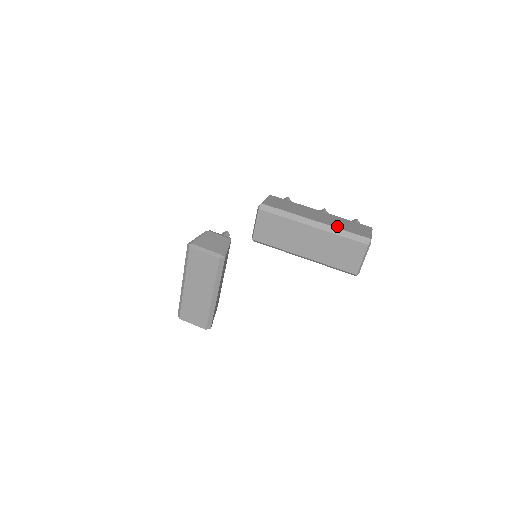
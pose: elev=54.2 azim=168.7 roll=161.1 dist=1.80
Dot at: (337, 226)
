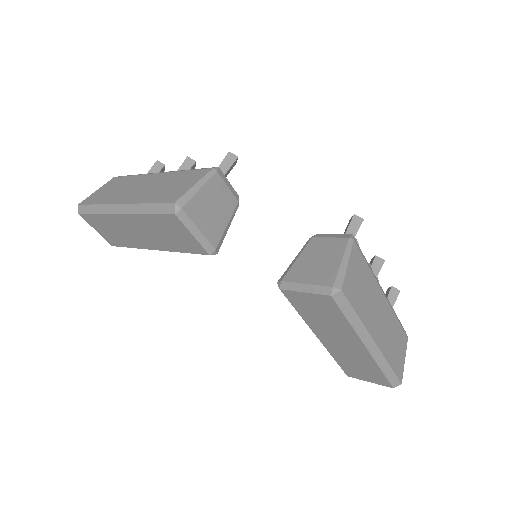
Dot at: (388, 354)
